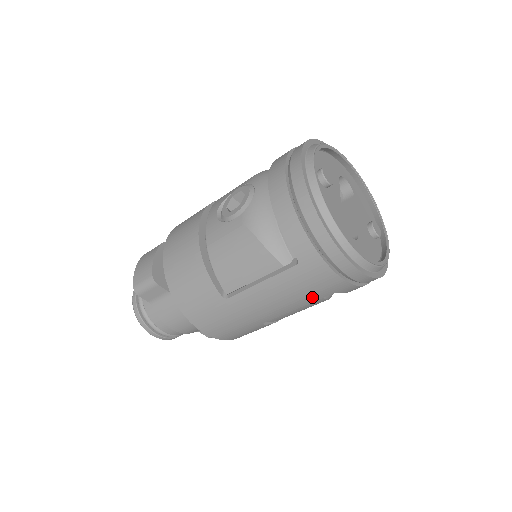
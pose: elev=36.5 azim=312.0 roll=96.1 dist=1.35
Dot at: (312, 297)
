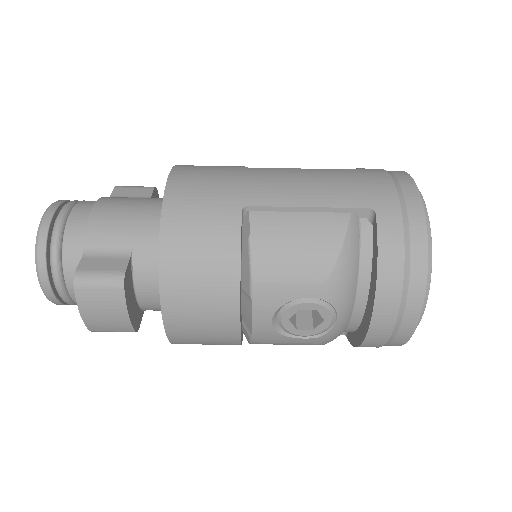
Dot at: (344, 196)
